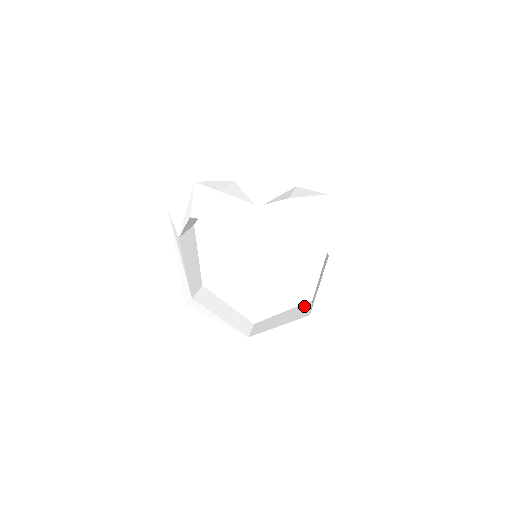
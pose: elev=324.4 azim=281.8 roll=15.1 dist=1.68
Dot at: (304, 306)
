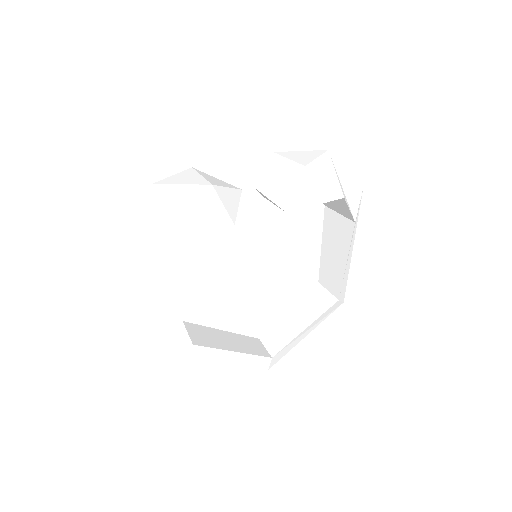
Dot at: (315, 293)
